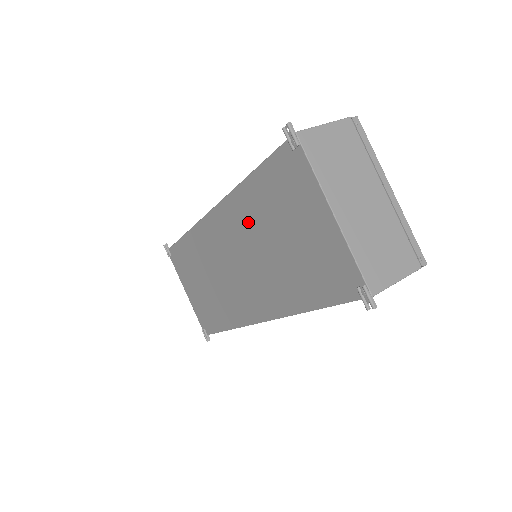
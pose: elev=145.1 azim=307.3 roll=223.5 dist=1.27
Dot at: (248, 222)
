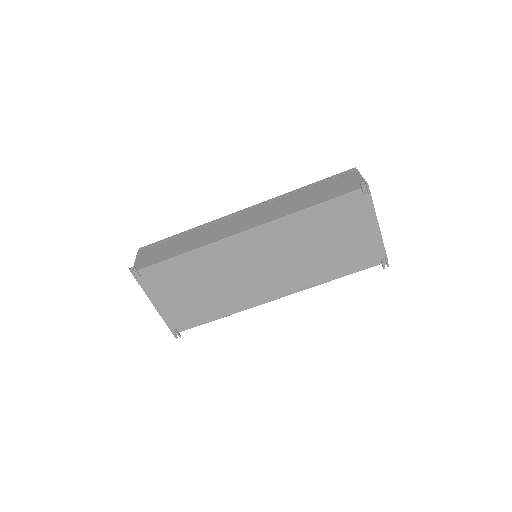
Dot at: (295, 236)
